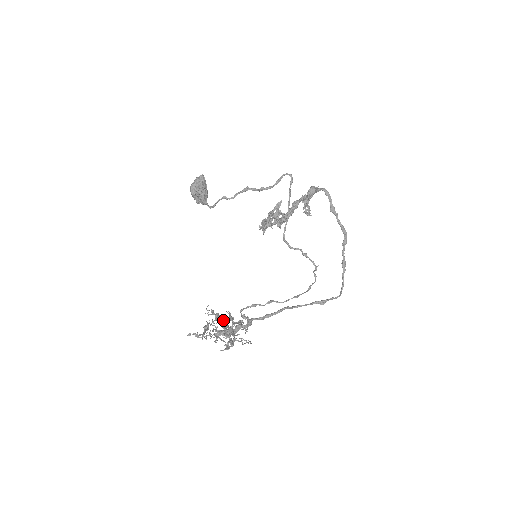
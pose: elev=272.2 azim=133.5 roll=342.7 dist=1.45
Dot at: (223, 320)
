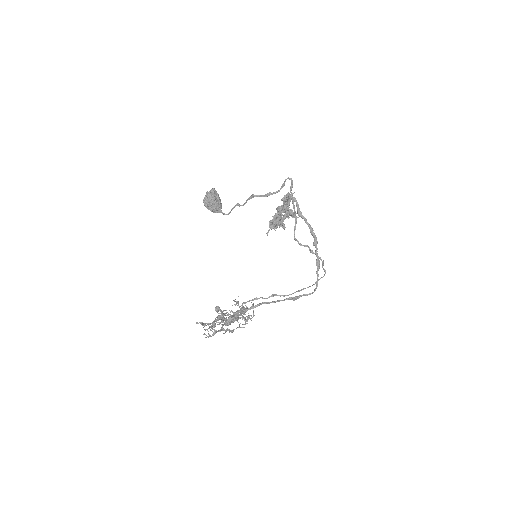
Dot at: occluded
